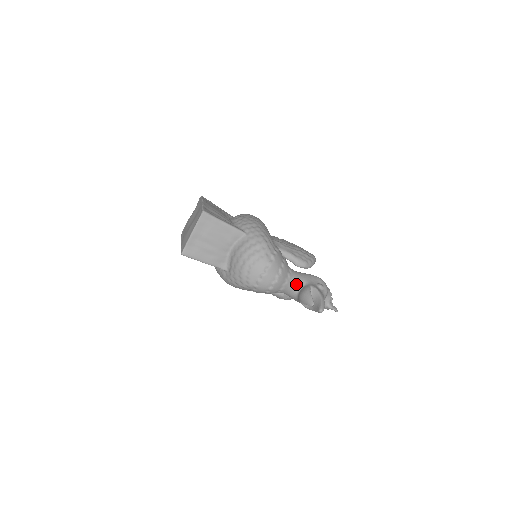
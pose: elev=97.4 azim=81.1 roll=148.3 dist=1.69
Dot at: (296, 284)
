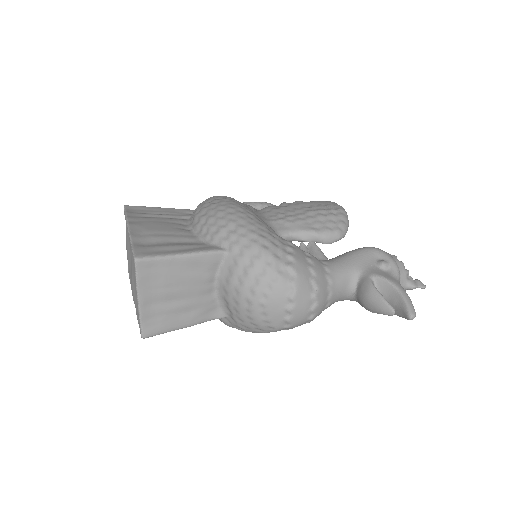
Dot at: (345, 284)
